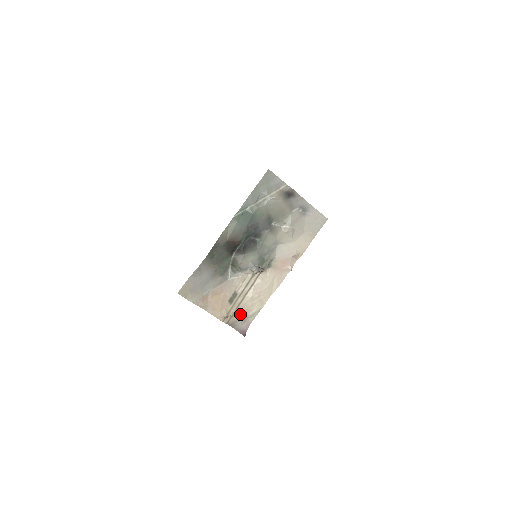
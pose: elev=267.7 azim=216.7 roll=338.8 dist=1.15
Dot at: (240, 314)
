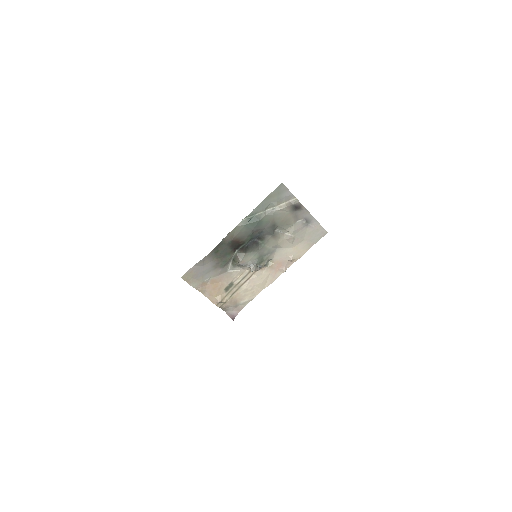
Dot at: (233, 301)
